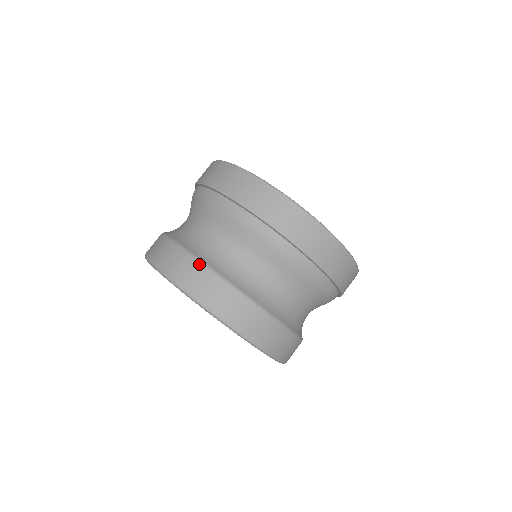
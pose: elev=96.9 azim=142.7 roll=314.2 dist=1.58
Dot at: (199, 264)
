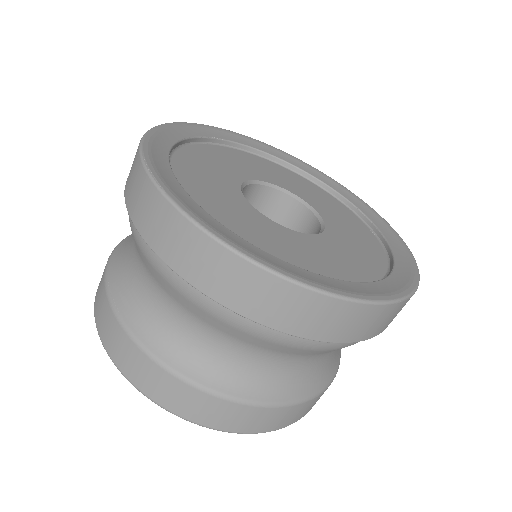
Dot at: (275, 409)
